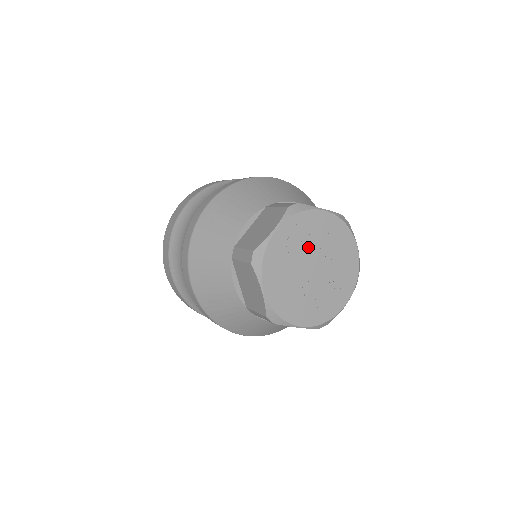
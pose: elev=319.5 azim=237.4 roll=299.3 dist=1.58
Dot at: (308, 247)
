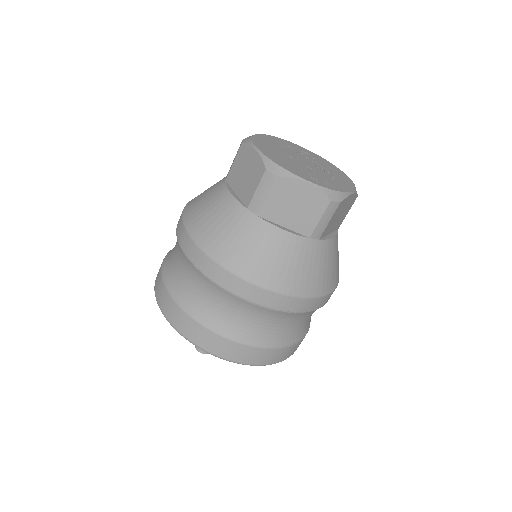
Dot at: (293, 152)
